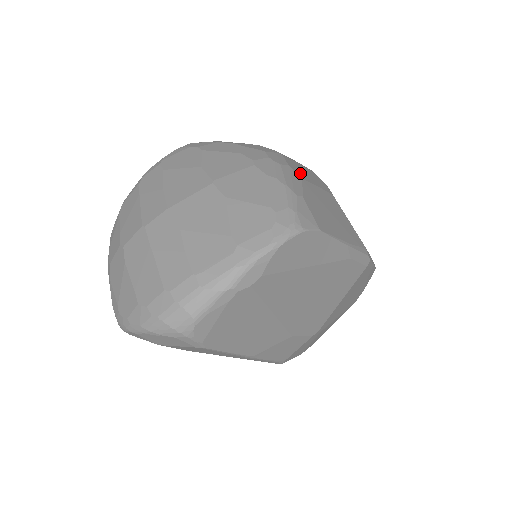
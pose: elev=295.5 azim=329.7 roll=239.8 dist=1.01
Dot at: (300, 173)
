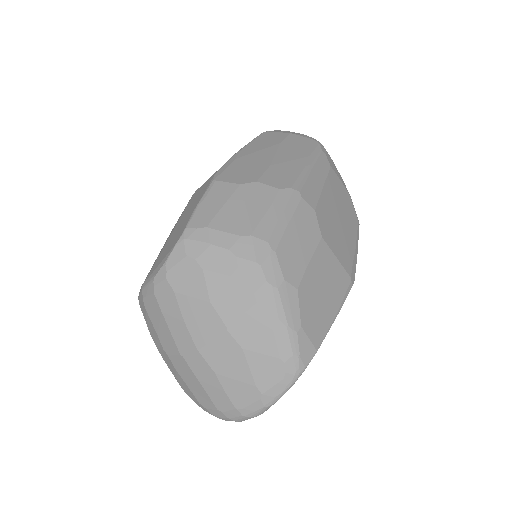
Dot at: (294, 271)
